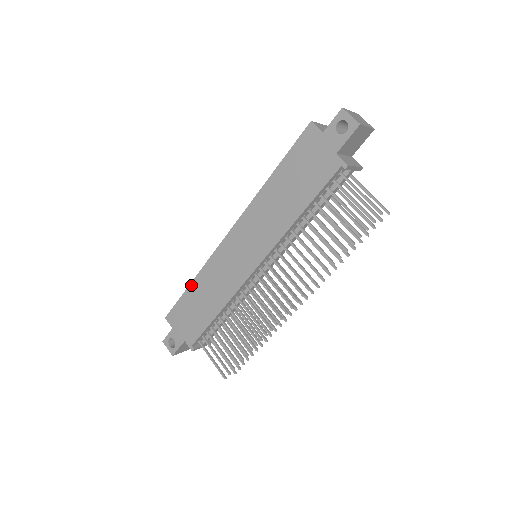
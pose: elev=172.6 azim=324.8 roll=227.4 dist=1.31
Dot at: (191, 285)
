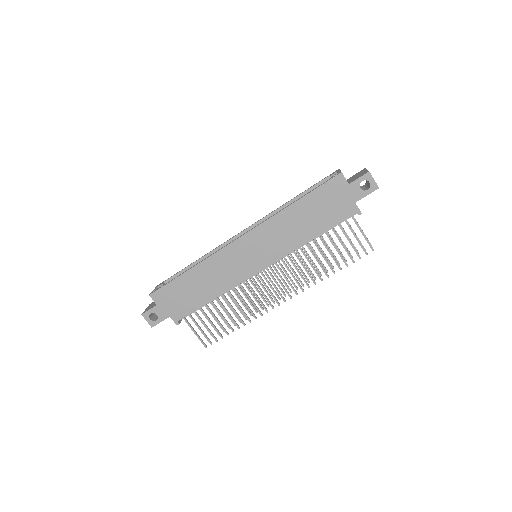
Dot at: (188, 272)
